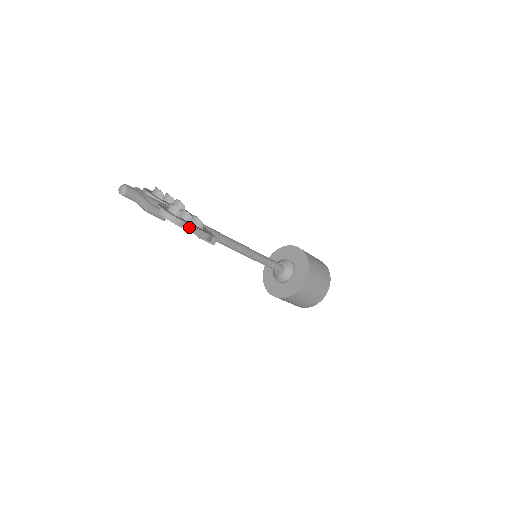
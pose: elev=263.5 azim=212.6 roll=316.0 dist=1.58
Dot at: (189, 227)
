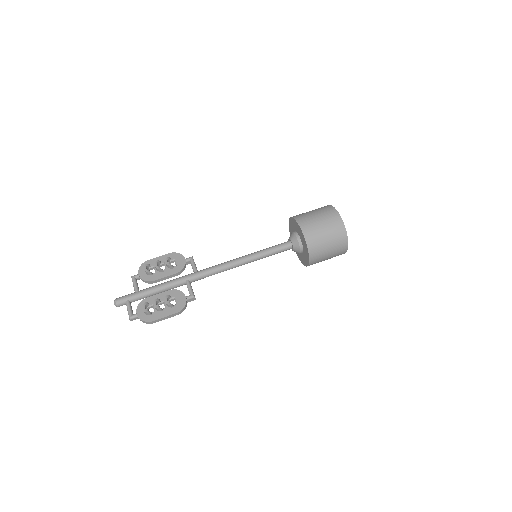
Dot at: (160, 320)
